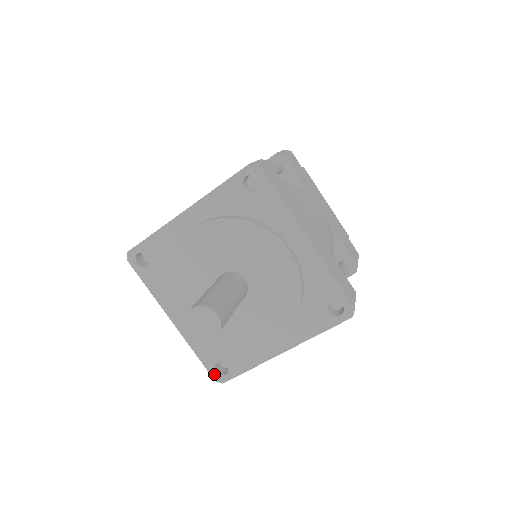
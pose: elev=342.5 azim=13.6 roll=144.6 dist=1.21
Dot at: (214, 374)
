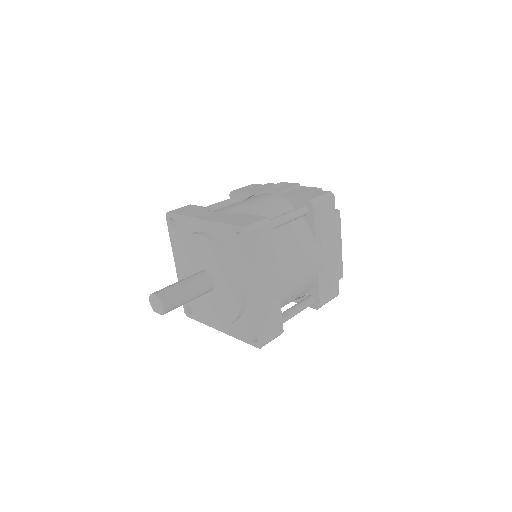
Dot at: (185, 308)
